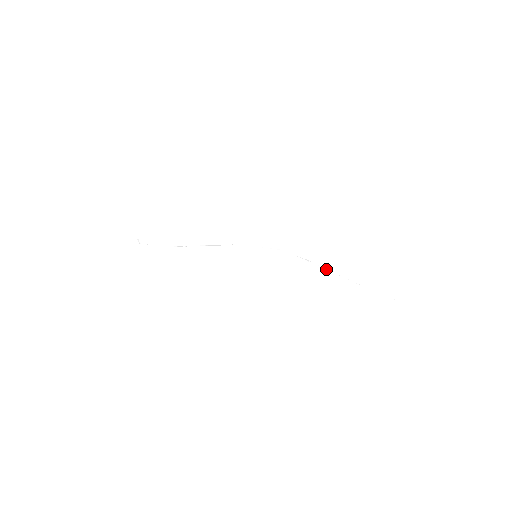
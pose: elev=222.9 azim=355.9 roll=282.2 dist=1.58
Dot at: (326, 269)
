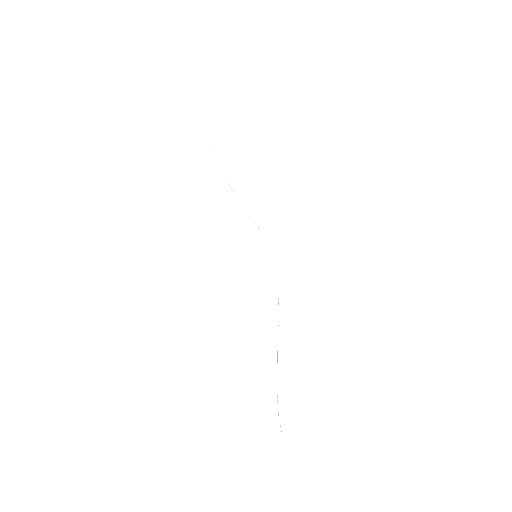
Dot at: (278, 330)
